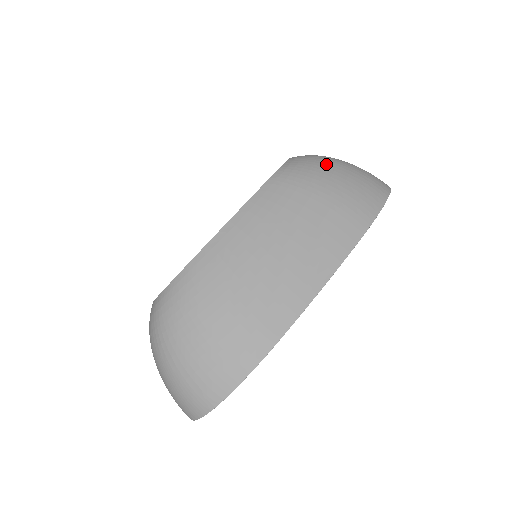
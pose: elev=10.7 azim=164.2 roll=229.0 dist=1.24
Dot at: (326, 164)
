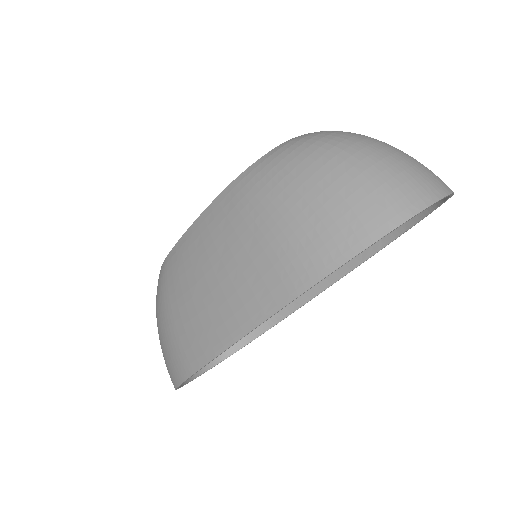
Dot at: (302, 168)
